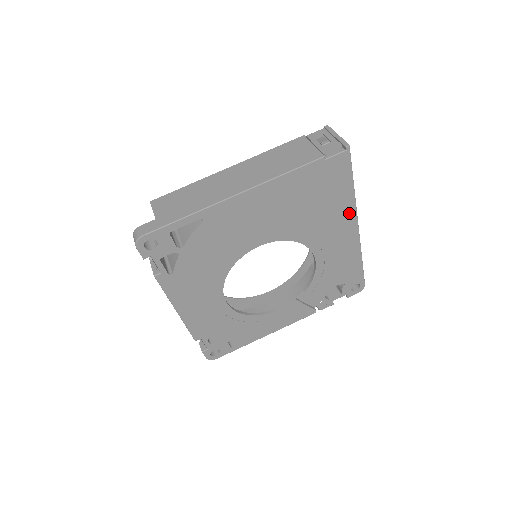
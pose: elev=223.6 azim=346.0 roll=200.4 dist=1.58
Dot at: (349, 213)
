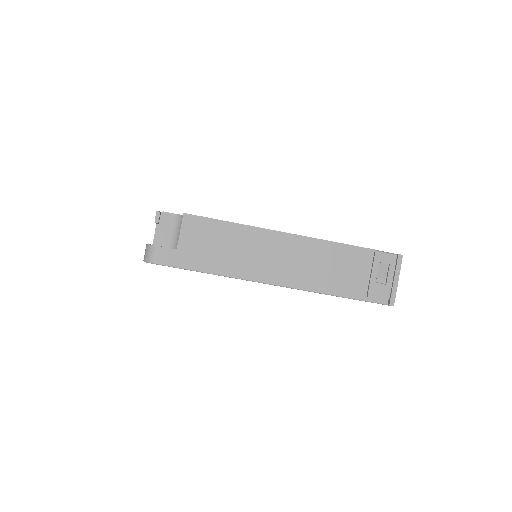
Dot at: occluded
